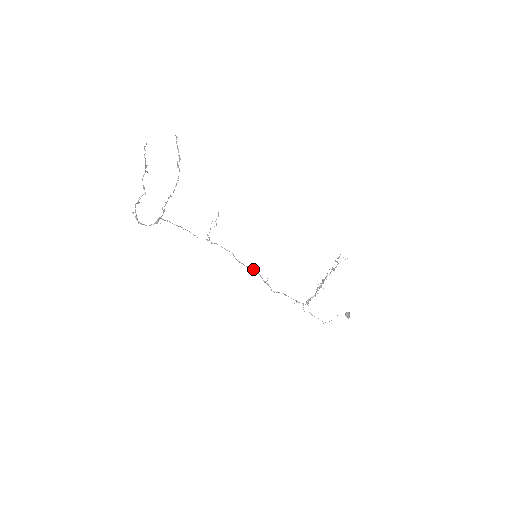
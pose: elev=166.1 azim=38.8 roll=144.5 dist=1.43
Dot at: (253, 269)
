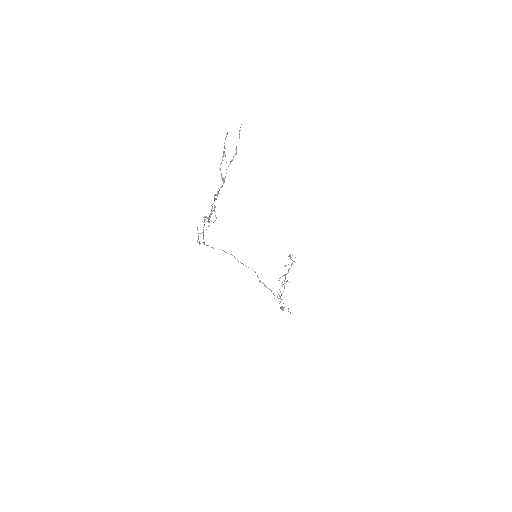
Dot at: occluded
